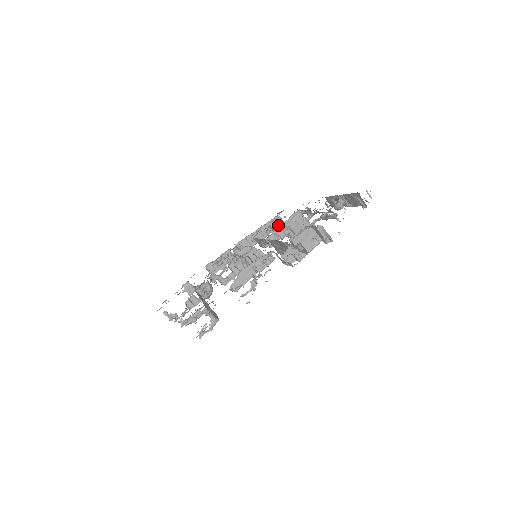
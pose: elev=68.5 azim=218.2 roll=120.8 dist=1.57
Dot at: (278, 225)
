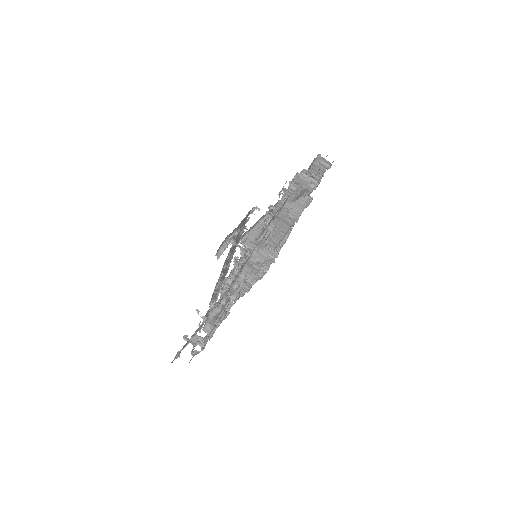
Dot at: occluded
